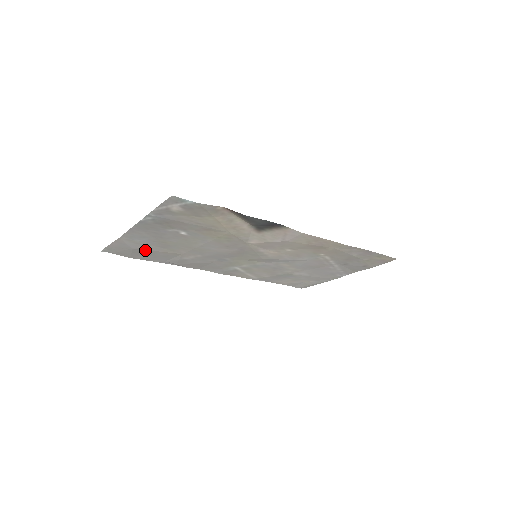
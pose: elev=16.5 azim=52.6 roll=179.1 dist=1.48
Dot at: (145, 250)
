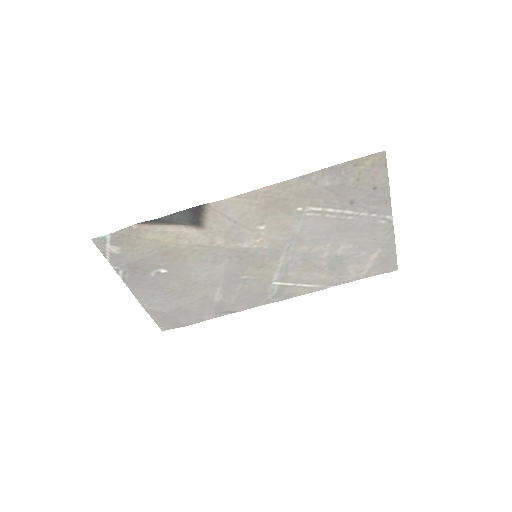
Dot at: (177, 309)
